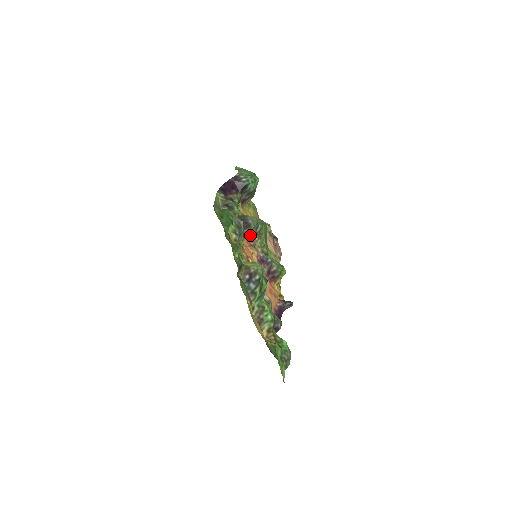
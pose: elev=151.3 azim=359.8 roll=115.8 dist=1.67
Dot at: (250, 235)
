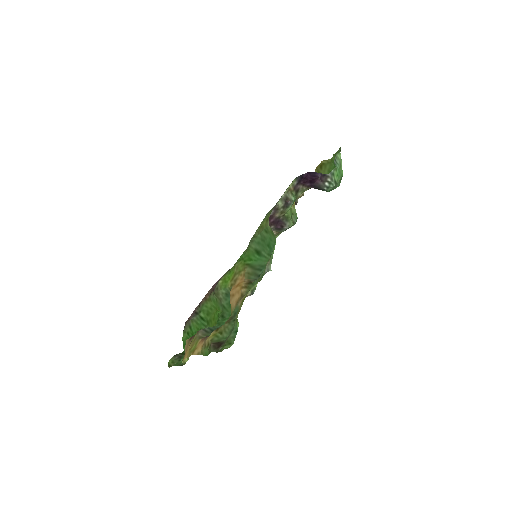
Dot at: occluded
